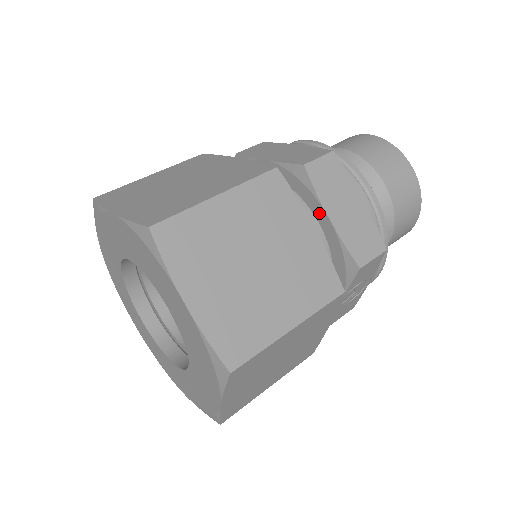
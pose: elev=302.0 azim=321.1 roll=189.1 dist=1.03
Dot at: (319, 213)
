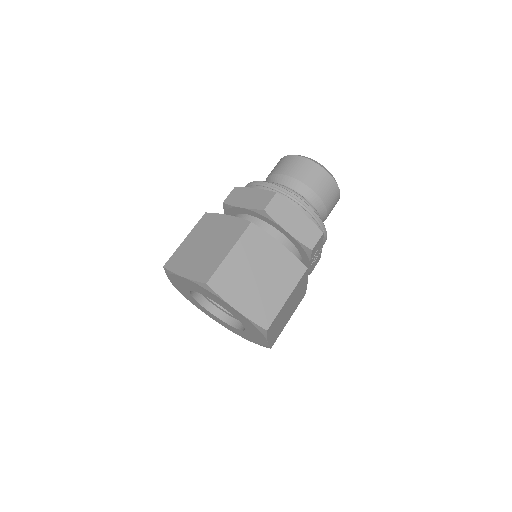
Dot at: (281, 230)
